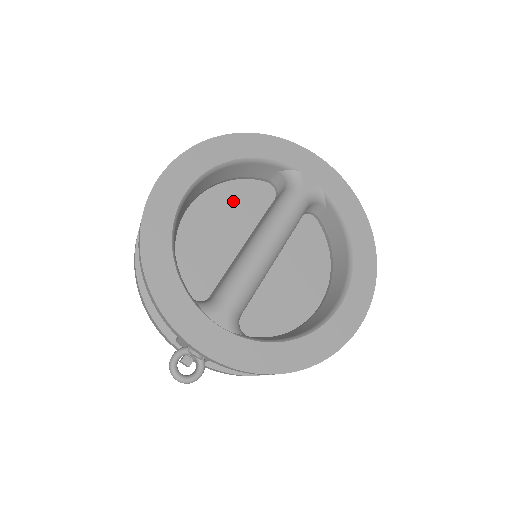
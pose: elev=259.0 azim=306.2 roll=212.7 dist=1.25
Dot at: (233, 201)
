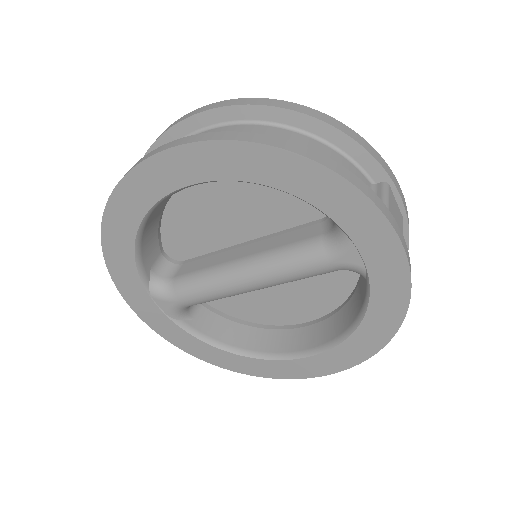
Dot at: (263, 193)
